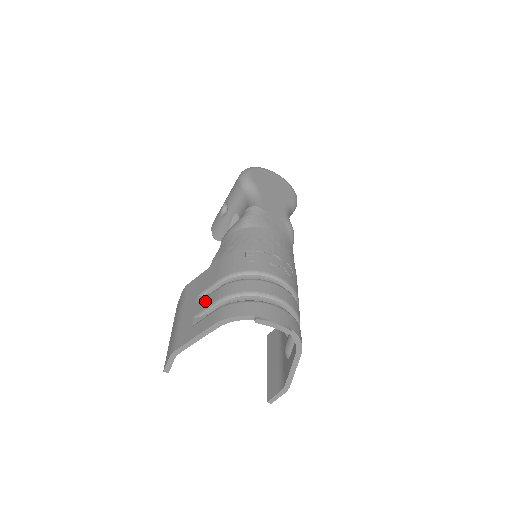
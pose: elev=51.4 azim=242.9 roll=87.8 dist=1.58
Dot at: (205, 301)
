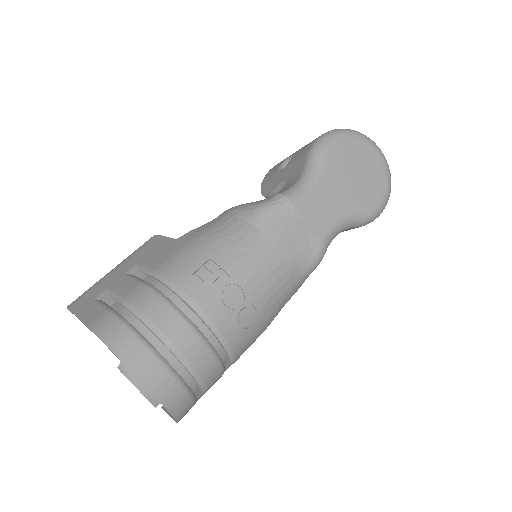
Dot at: (125, 282)
